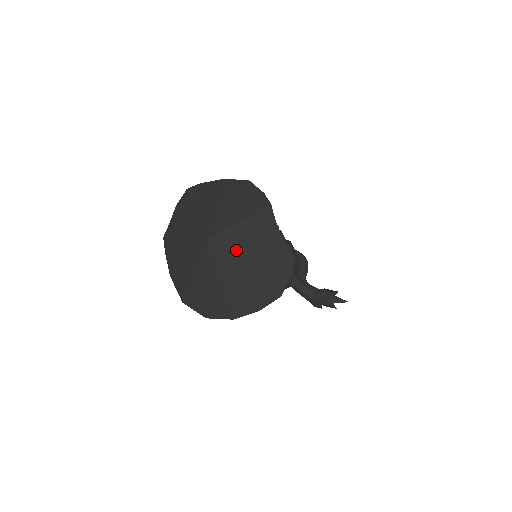
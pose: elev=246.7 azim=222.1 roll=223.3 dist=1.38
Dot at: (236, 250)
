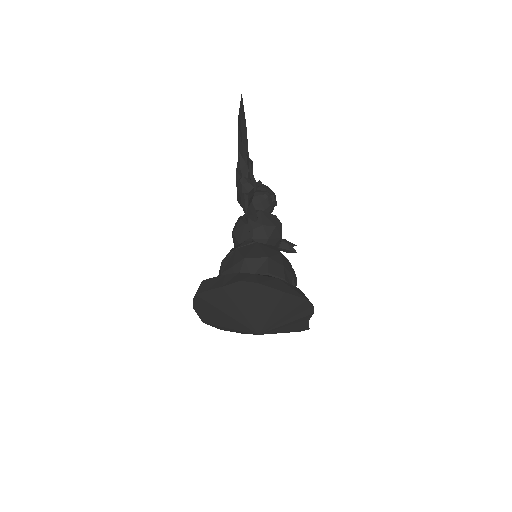
Dot at: occluded
